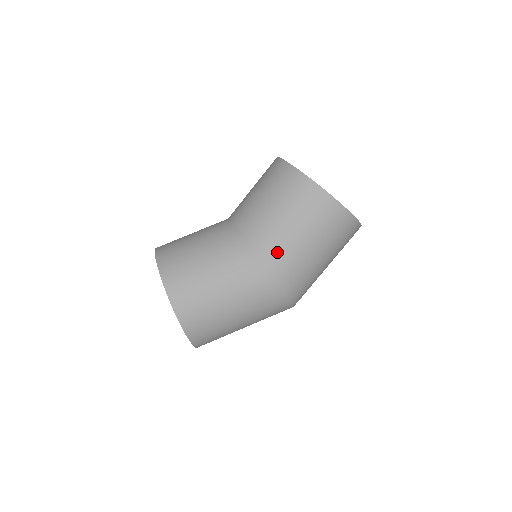
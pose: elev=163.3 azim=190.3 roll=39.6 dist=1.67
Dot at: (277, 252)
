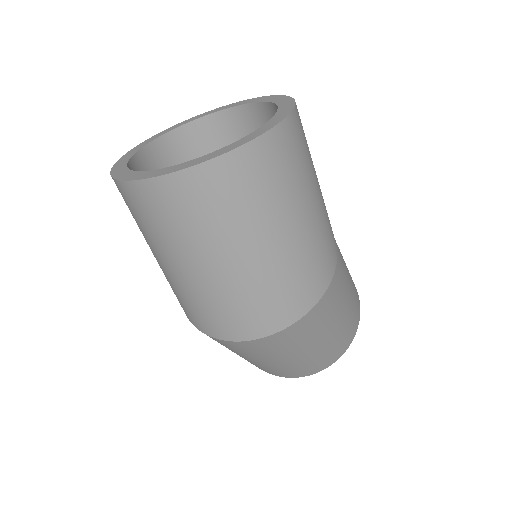
Dot at: occluded
